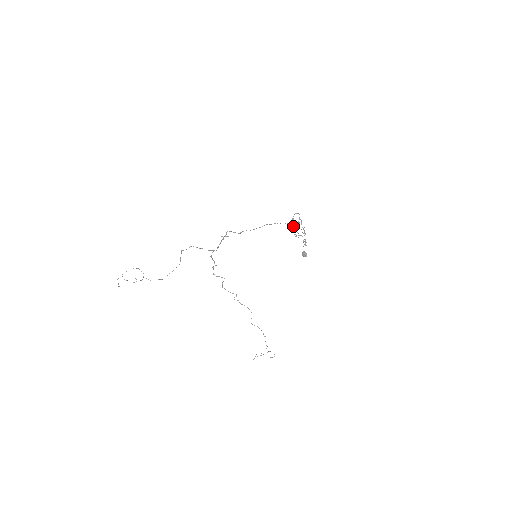
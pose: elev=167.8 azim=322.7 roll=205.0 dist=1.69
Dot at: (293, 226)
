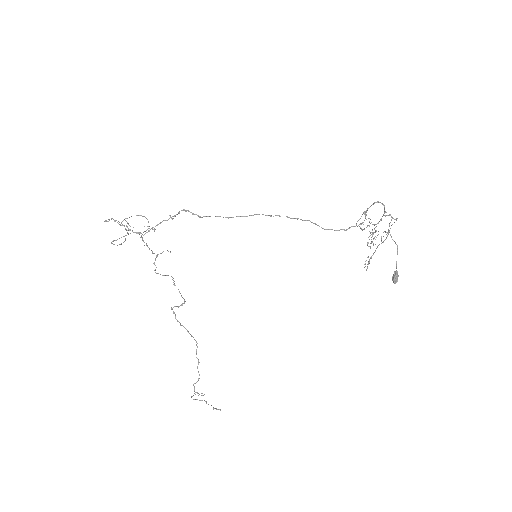
Dot at: (360, 224)
